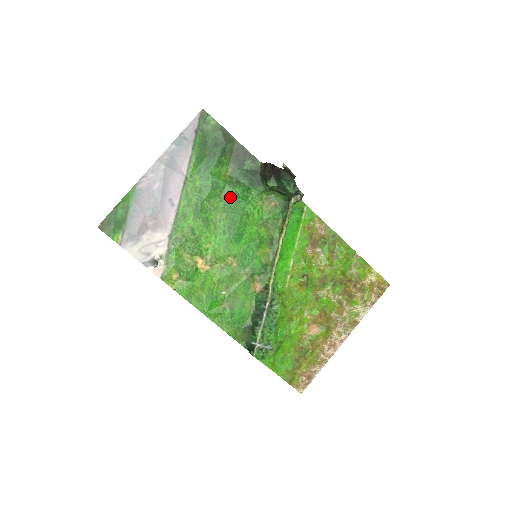
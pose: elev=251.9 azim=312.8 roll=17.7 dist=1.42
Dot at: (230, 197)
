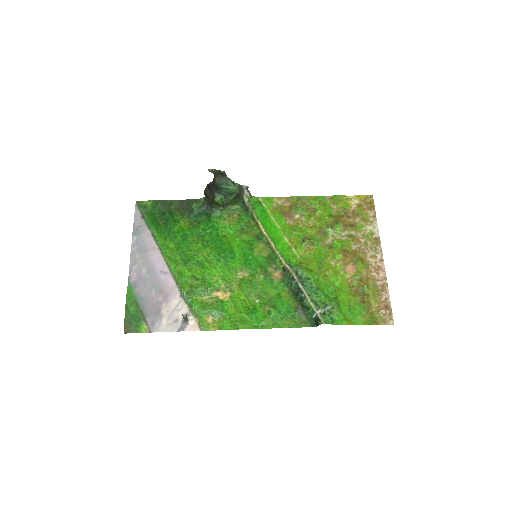
Dot at: (202, 236)
